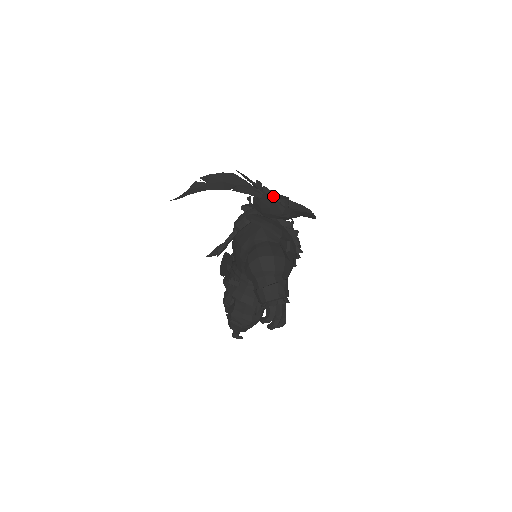
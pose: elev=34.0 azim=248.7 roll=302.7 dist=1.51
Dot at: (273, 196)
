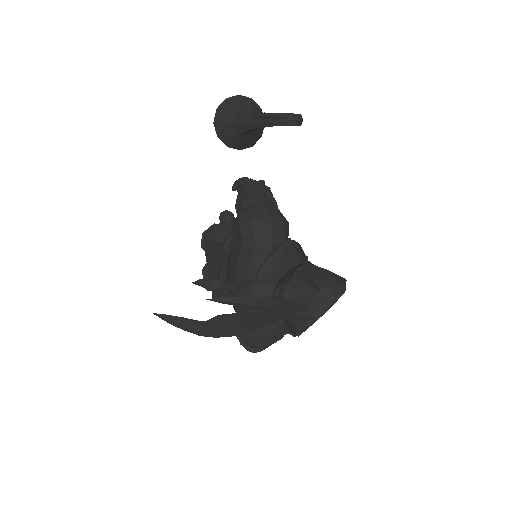
Dot at: (302, 305)
